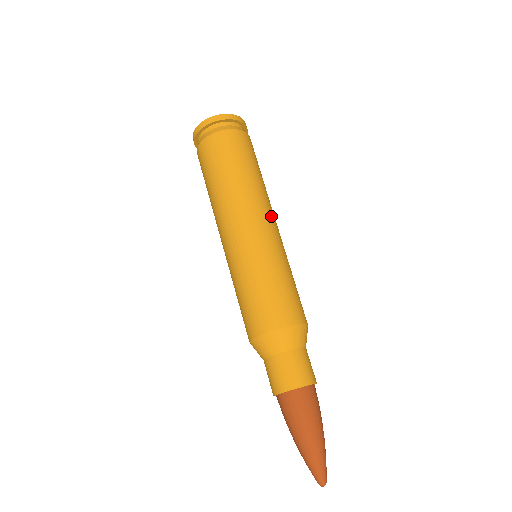
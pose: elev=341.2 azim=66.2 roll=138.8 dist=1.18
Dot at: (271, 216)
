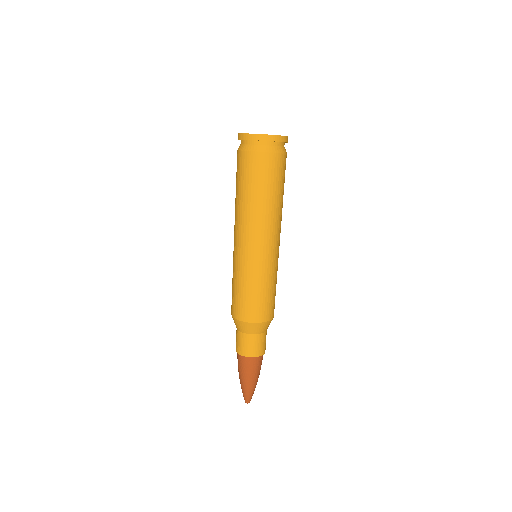
Dot at: (276, 236)
